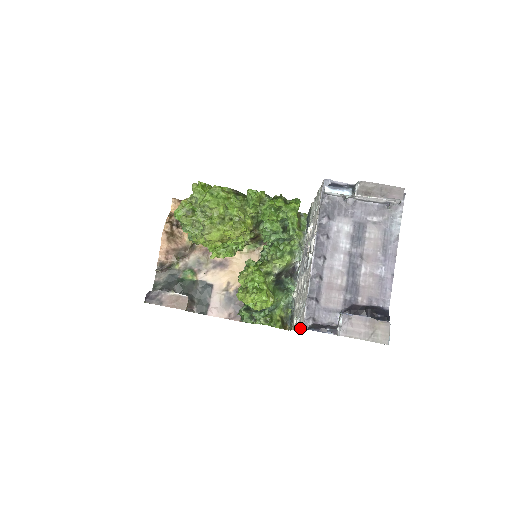
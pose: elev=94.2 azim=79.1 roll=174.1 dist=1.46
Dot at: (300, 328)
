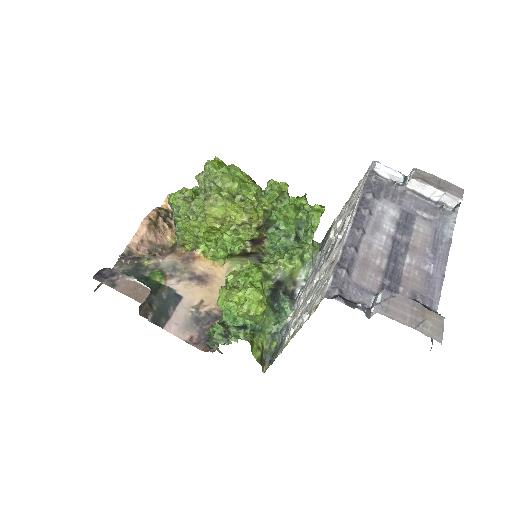
Dot at: (312, 312)
